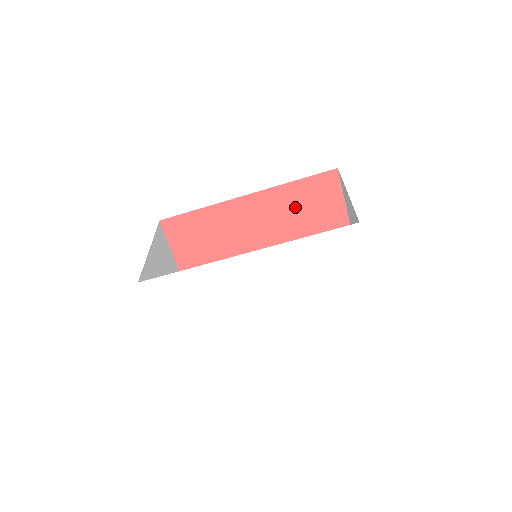
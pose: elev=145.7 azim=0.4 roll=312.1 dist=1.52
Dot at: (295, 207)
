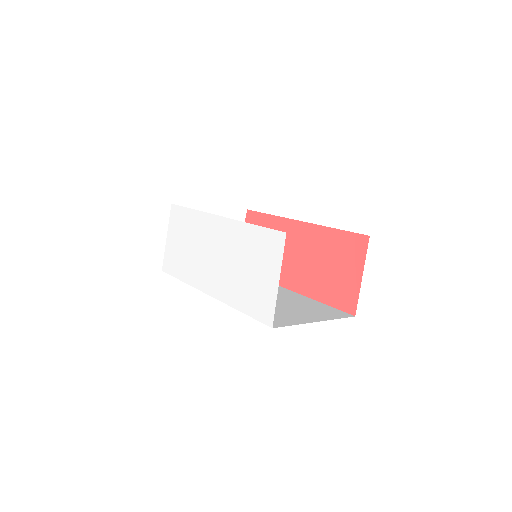
Dot at: (325, 255)
